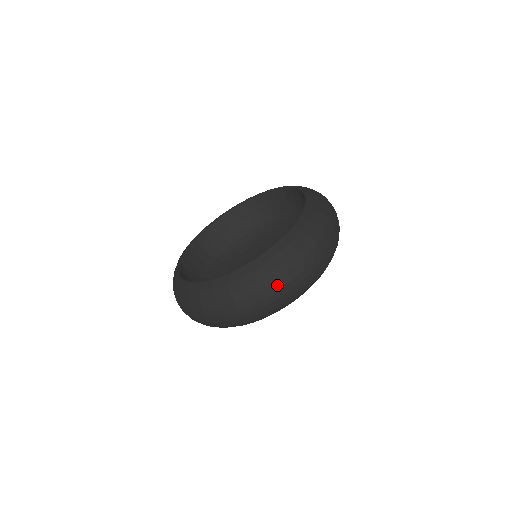
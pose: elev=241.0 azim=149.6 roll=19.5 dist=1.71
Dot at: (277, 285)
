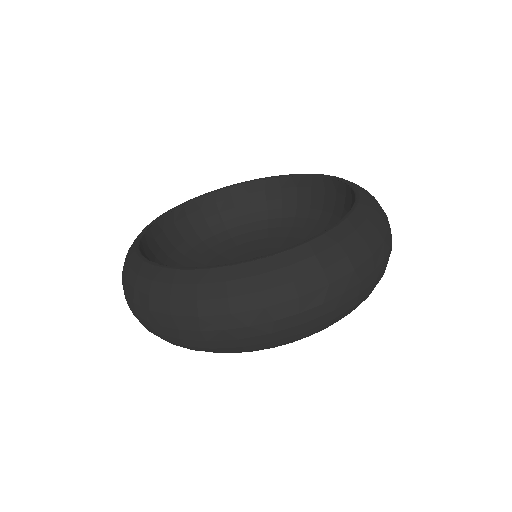
Dot at: (273, 313)
